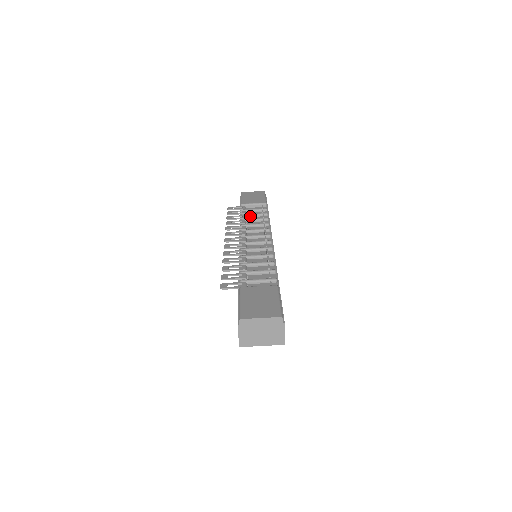
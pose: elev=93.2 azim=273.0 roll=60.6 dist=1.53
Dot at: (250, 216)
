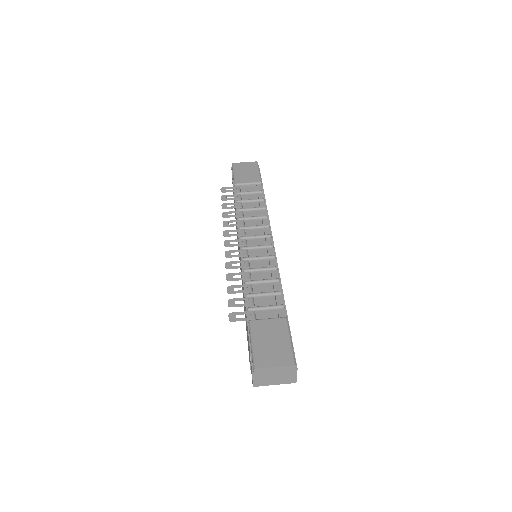
Dot at: (246, 202)
